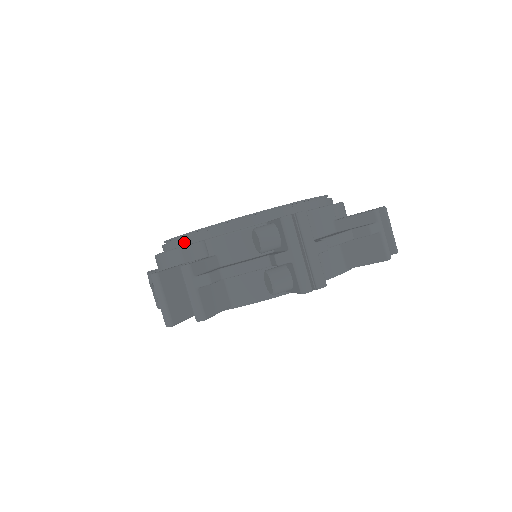
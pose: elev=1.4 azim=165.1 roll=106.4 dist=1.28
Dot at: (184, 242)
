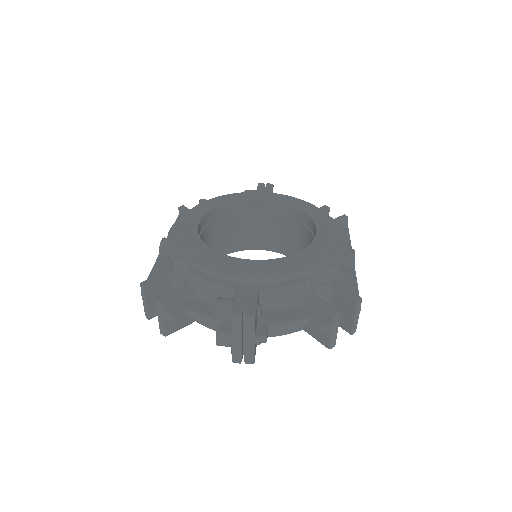
Dot at: (181, 253)
